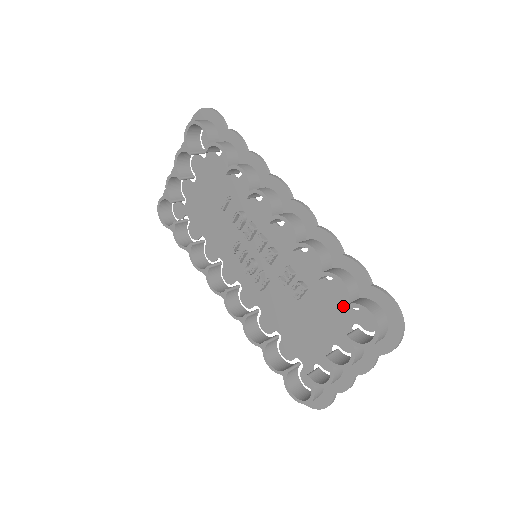
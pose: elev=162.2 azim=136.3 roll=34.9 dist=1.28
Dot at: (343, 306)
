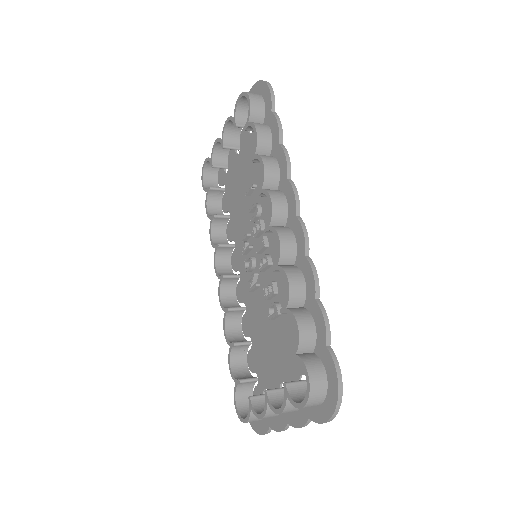
Dot at: (291, 353)
